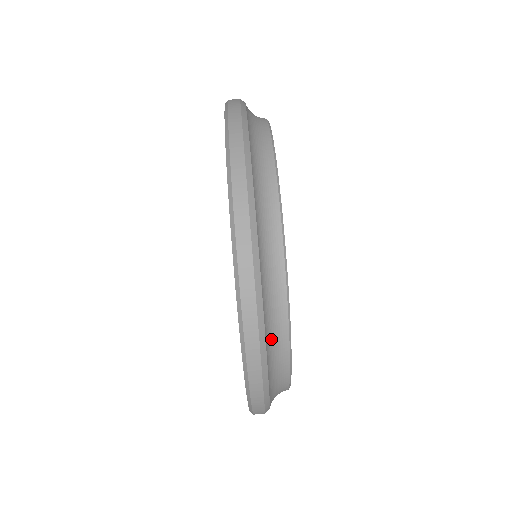
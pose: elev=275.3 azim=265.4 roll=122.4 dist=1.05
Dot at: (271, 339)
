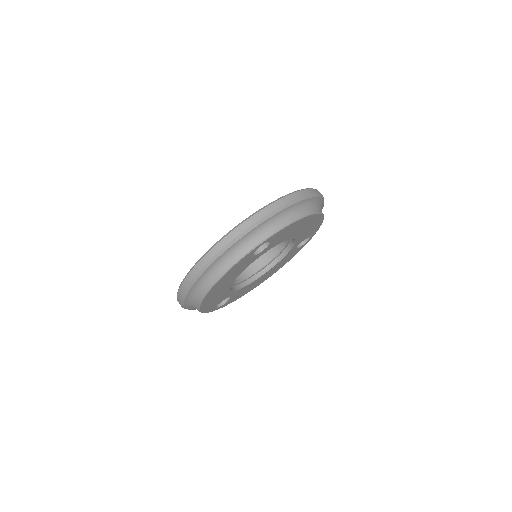
Dot at: (212, 270)
